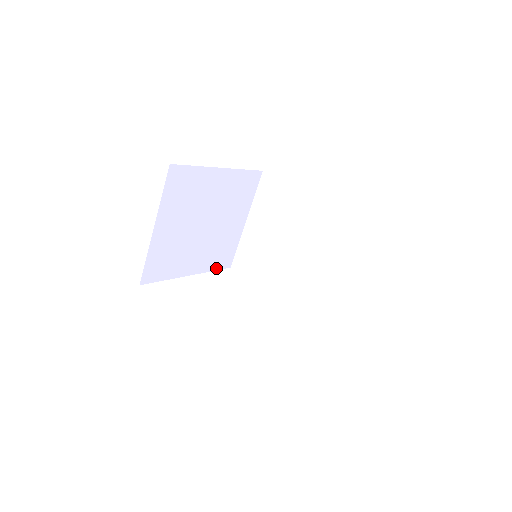
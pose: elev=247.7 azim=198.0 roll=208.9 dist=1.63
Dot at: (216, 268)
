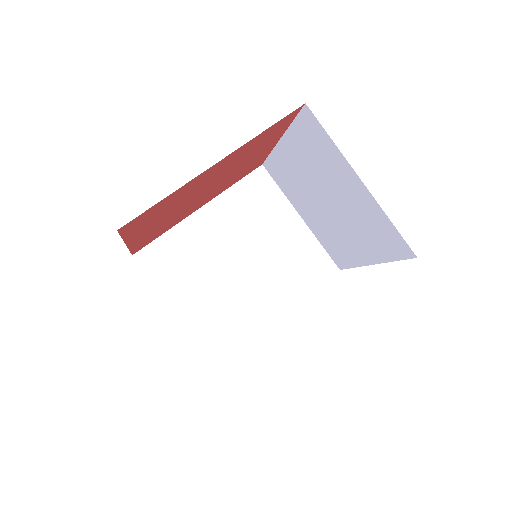
Dot at: occluded
